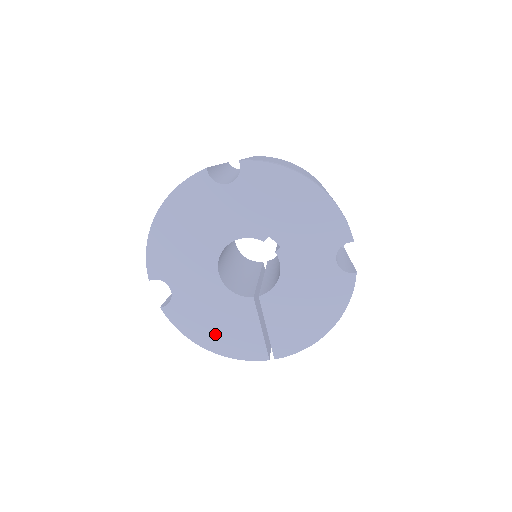
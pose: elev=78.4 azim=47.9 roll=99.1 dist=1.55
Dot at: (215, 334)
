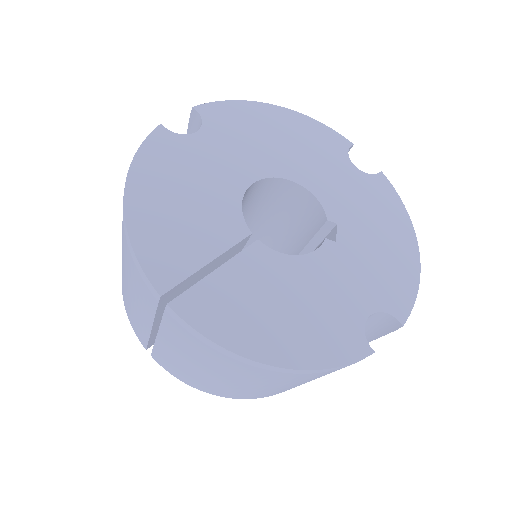
Dot at: (161, 200)
